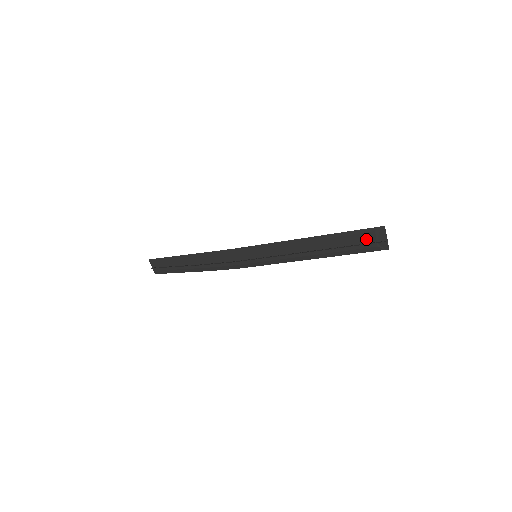
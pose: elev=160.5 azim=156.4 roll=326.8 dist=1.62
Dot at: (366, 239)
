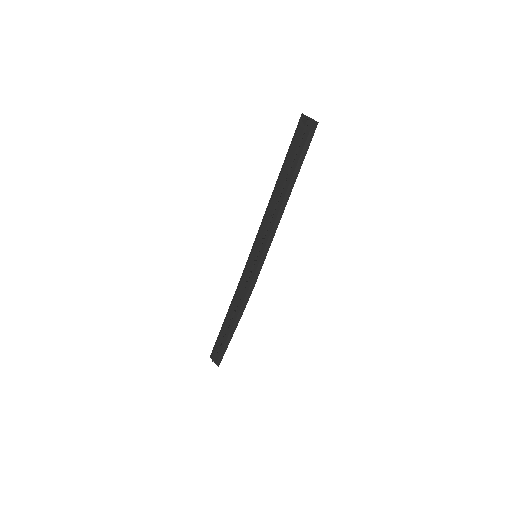
Dot at: (299, 138)
